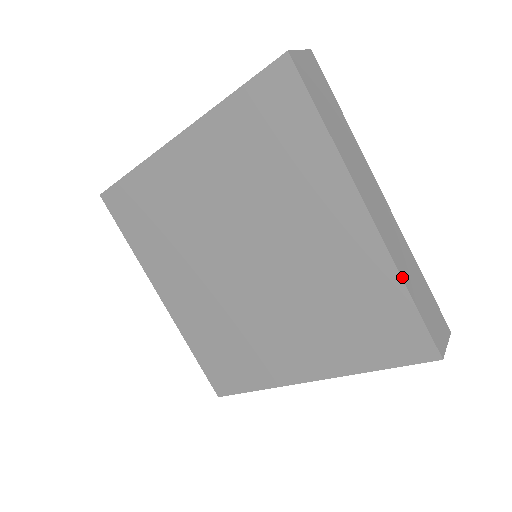
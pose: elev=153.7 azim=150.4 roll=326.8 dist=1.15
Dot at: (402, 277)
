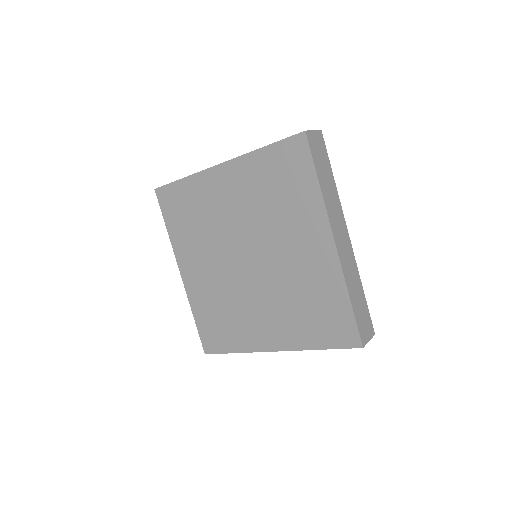
Dot at: (347, 288)
